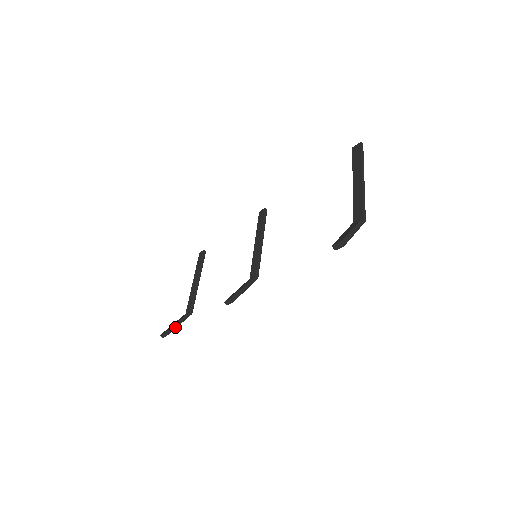
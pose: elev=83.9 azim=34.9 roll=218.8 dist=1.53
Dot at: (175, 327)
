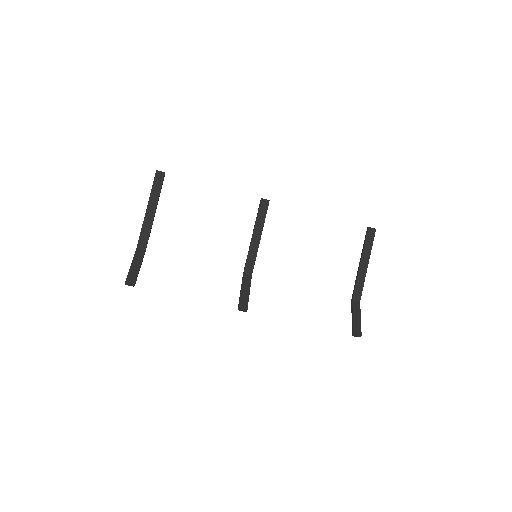
Dot at: occluded
